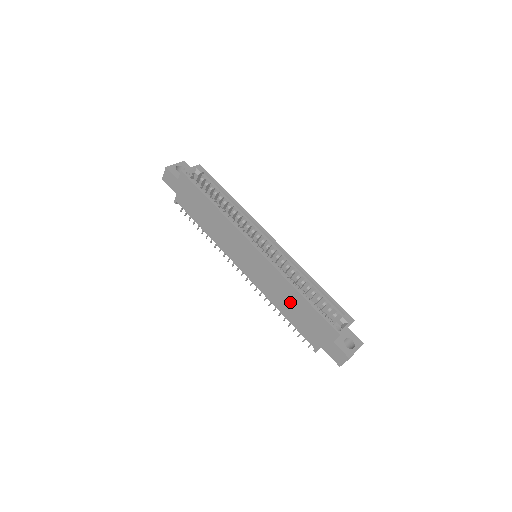
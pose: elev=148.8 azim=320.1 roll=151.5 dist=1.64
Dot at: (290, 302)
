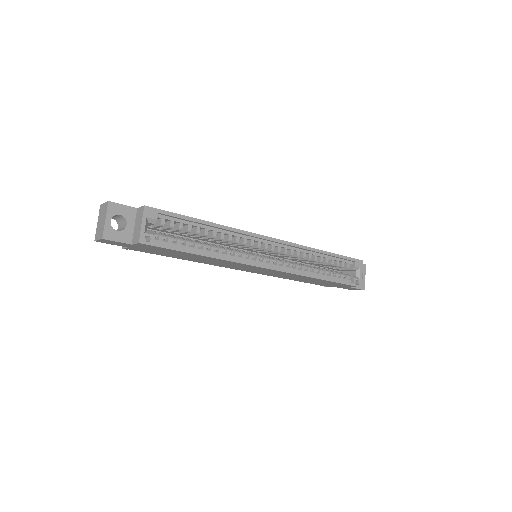
Dot at: occluded
